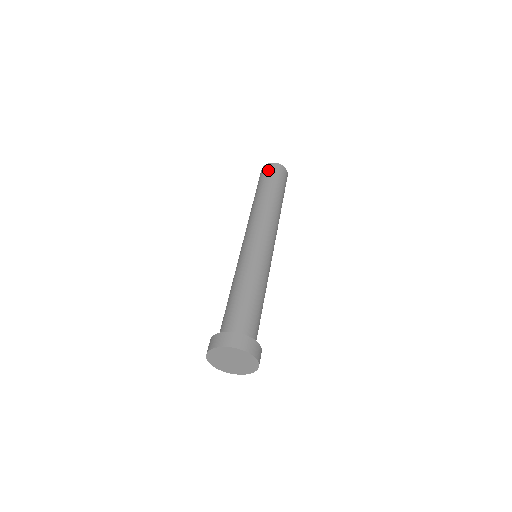
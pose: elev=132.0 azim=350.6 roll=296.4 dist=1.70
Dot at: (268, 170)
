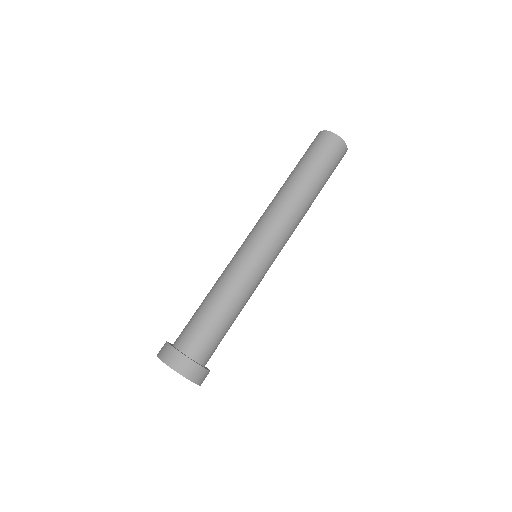
Dot at: (337, 153)
